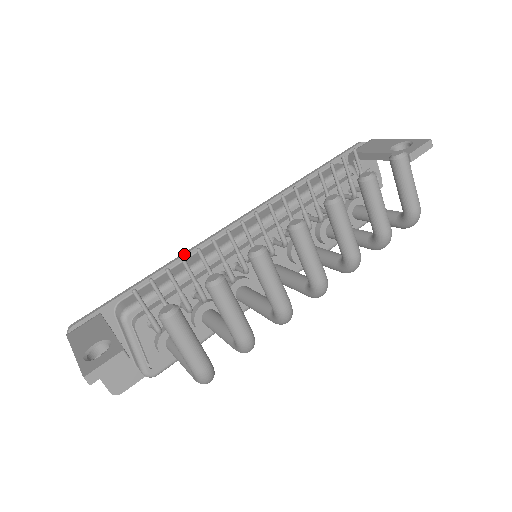
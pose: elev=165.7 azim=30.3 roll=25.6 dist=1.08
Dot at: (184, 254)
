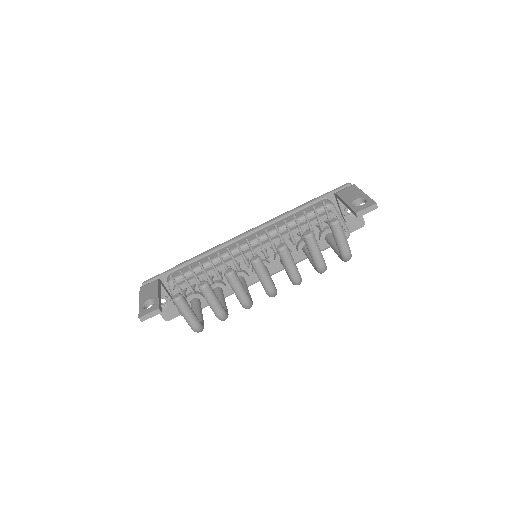
Dot at: (210, 251)
